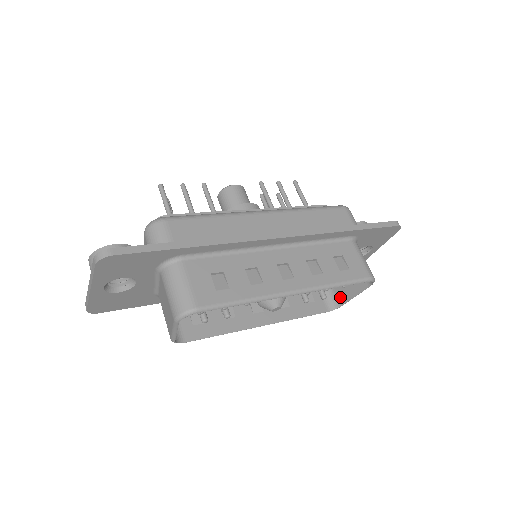
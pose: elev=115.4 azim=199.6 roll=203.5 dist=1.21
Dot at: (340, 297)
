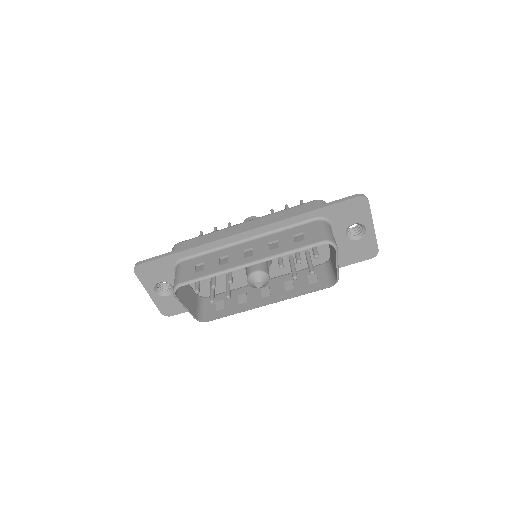
Dot at: (335, 272)
